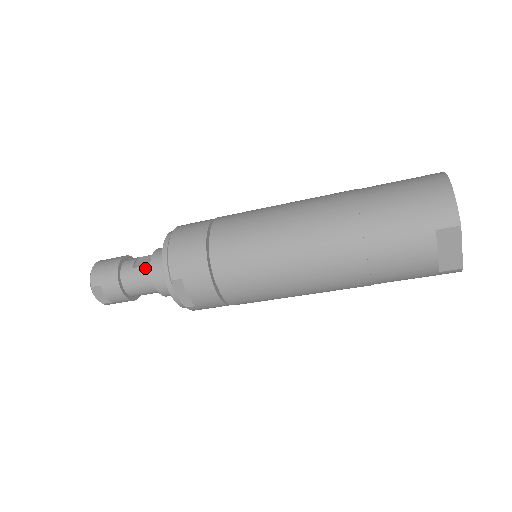
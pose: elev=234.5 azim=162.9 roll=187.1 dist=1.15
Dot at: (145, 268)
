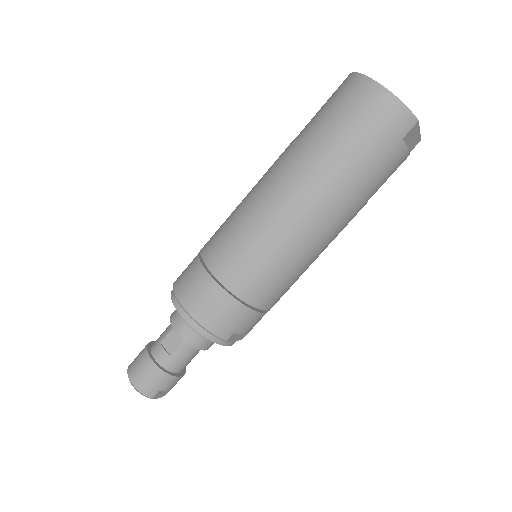
Dot at: (182, 347)
